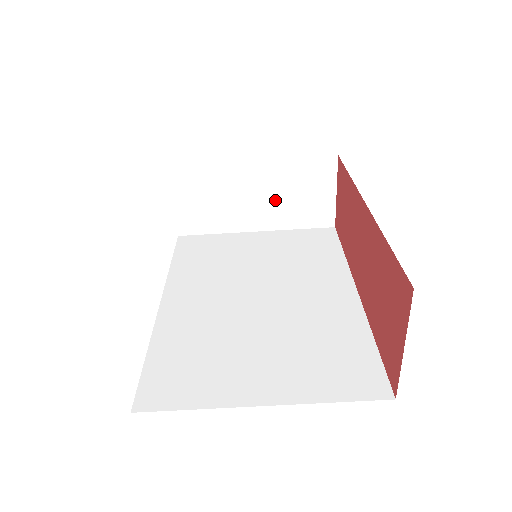
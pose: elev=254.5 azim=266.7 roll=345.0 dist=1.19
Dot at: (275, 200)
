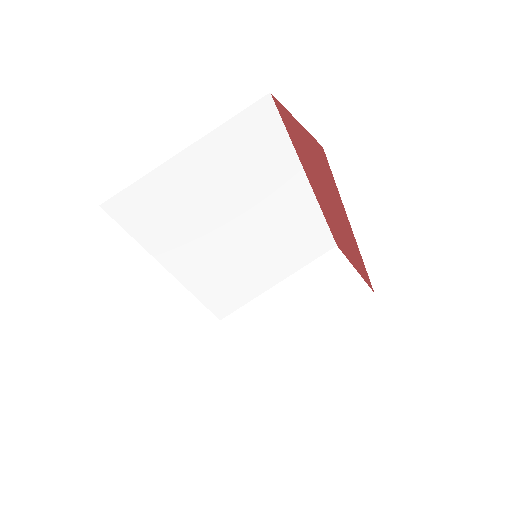
Dot at: (310, 301)
